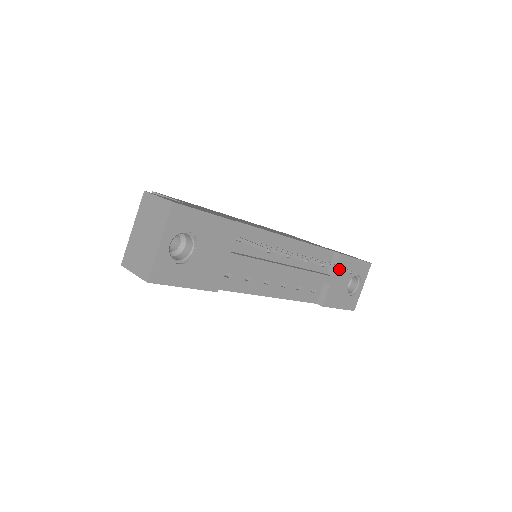
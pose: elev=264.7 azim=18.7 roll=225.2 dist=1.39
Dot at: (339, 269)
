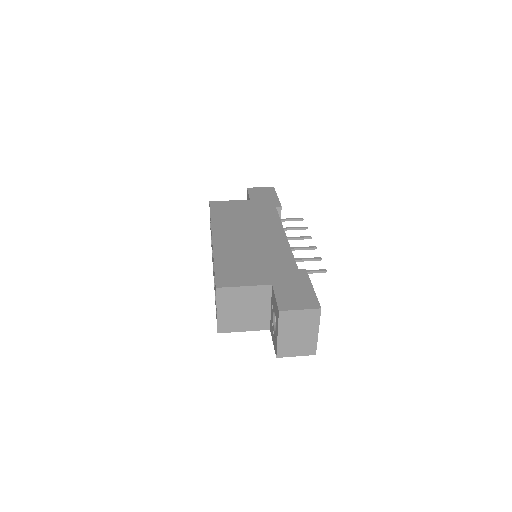
Dot at: occluded
